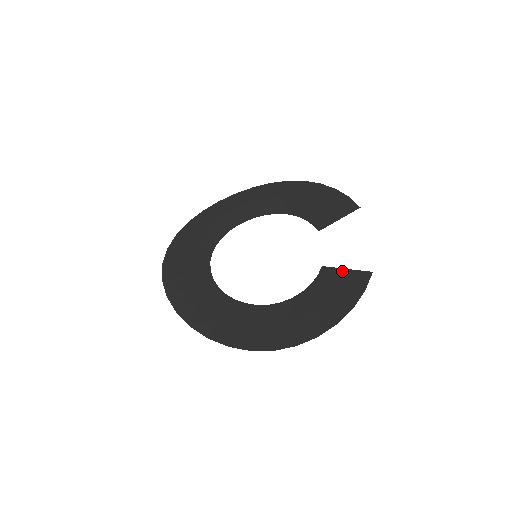
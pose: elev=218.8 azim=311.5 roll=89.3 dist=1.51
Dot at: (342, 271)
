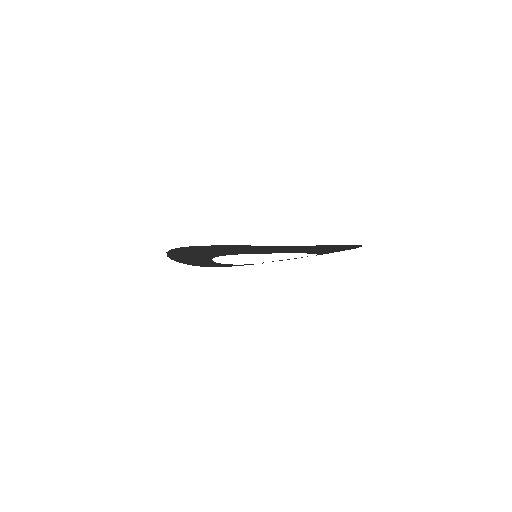
Dot at: occluded
